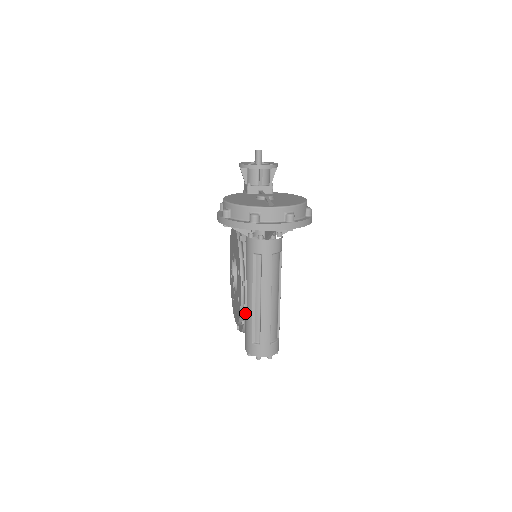
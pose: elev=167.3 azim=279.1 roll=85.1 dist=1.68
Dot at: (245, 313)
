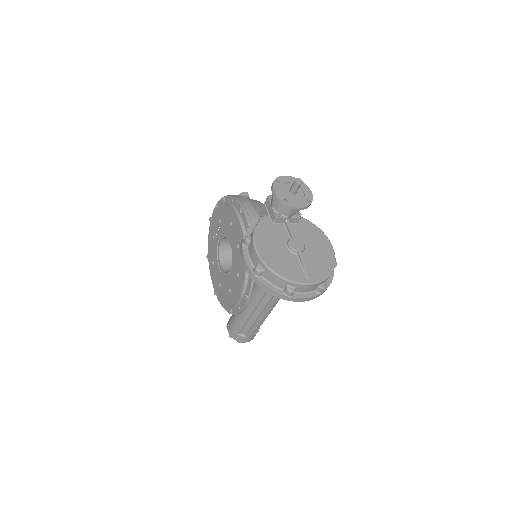
Dot at: (238, 313)
